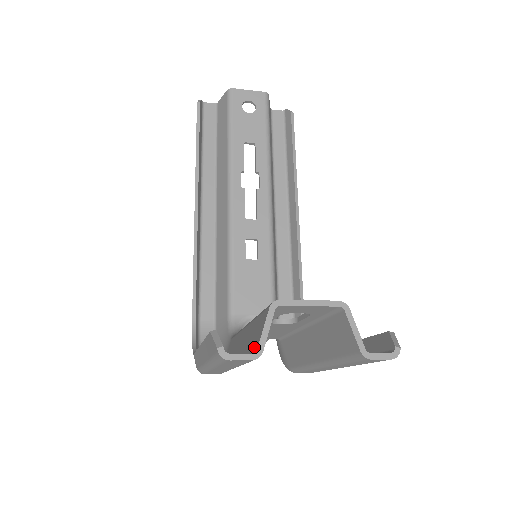
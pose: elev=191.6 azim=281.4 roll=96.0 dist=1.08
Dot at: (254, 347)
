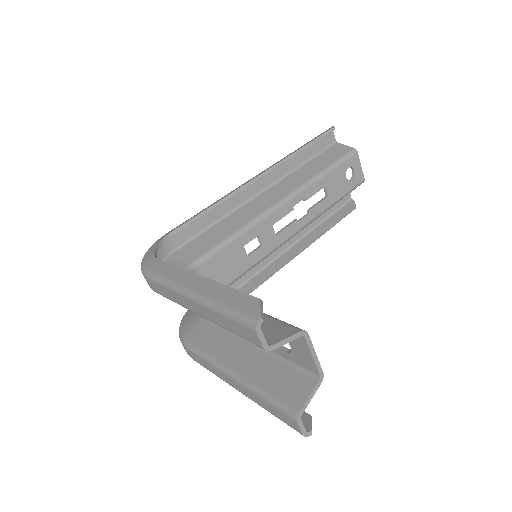
Dot at: occluded
